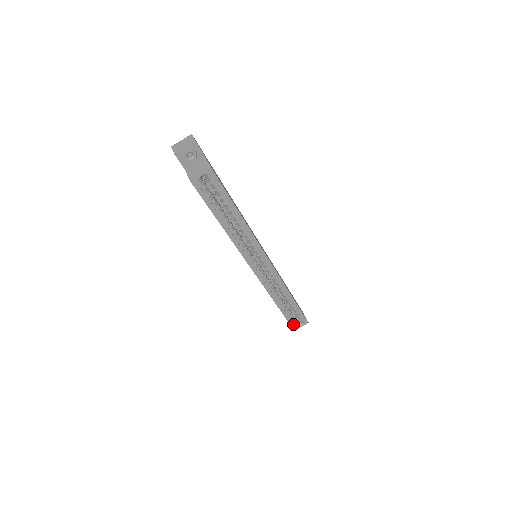
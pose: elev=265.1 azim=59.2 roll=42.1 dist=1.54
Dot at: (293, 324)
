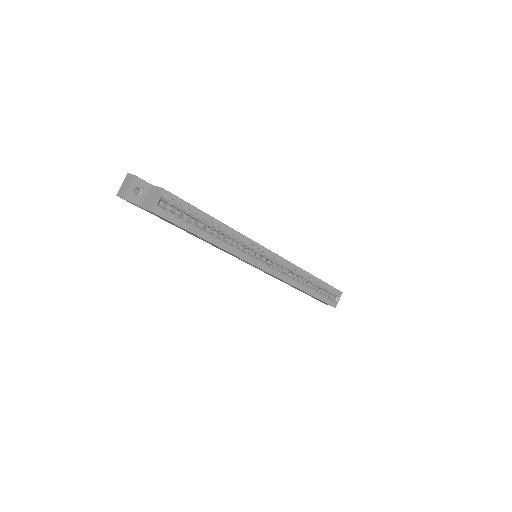
Dot at: (330, 302)
